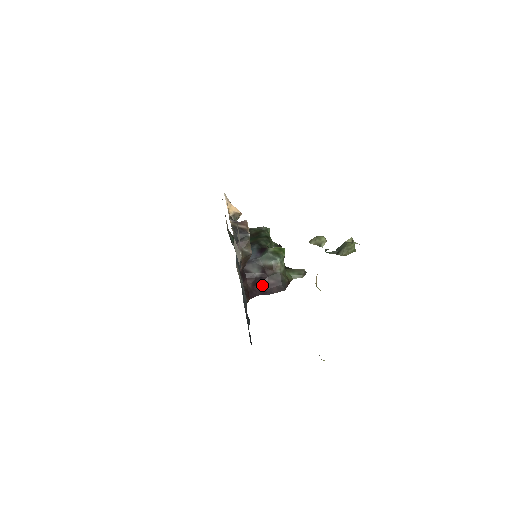
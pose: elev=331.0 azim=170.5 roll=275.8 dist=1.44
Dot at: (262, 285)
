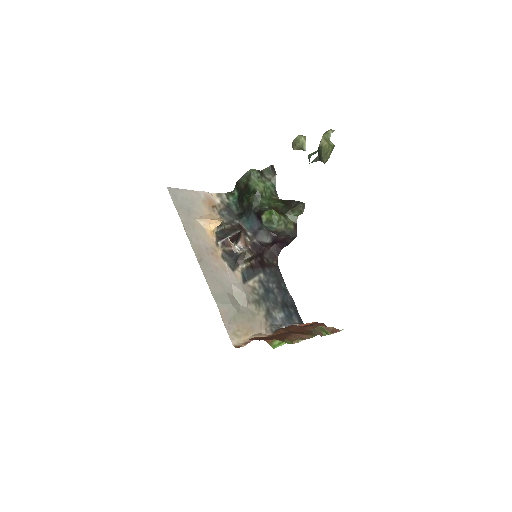
Dot at: (278, 241)
